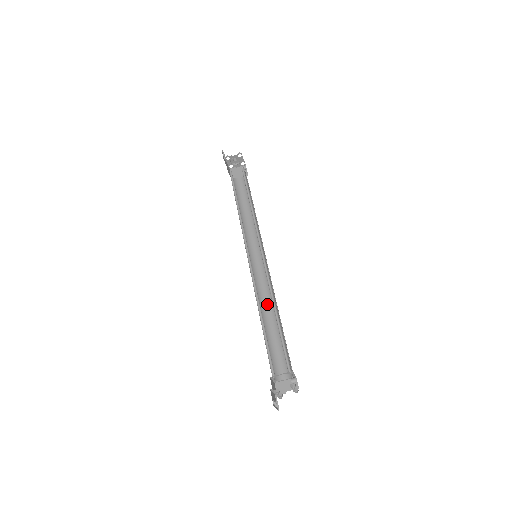
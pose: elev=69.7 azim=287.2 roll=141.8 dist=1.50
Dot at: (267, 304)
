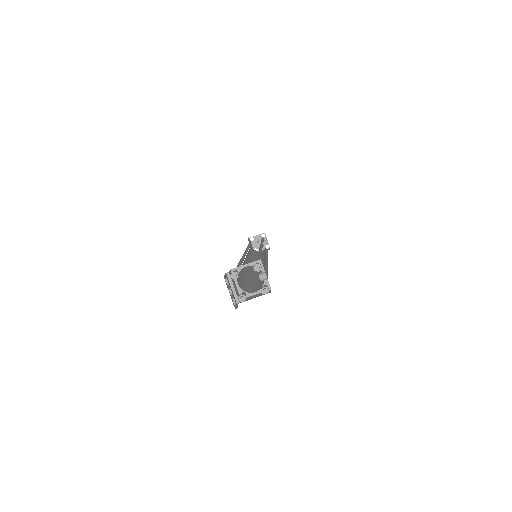
Dot at: (257, 273)
